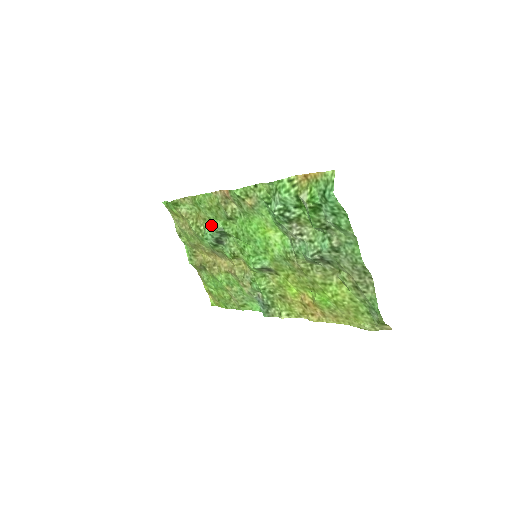
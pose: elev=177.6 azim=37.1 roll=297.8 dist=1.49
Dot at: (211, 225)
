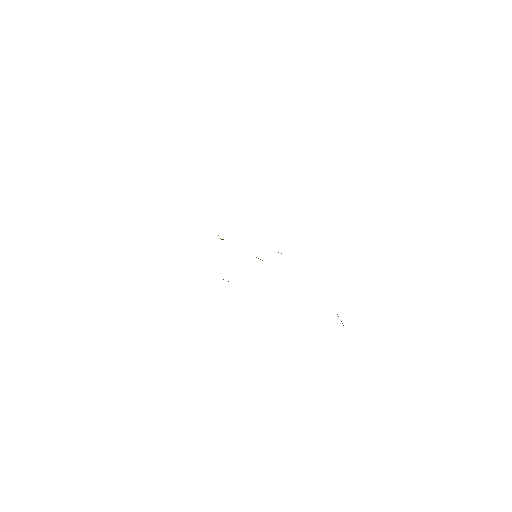
Dot at: occluded
